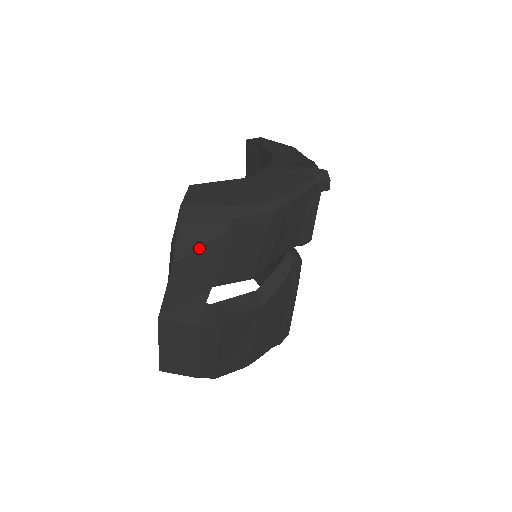
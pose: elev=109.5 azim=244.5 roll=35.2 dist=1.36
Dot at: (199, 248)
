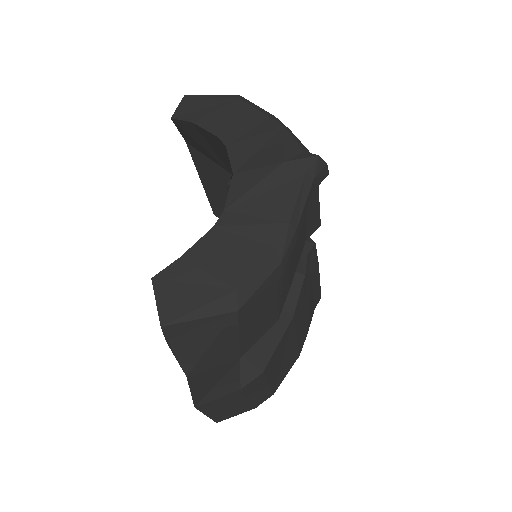
Dot at: (208, 348)
